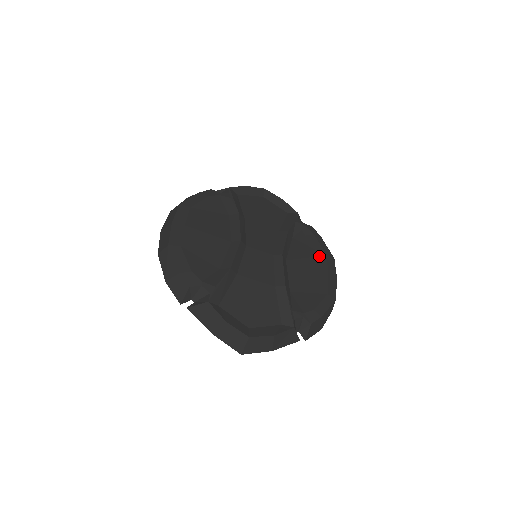
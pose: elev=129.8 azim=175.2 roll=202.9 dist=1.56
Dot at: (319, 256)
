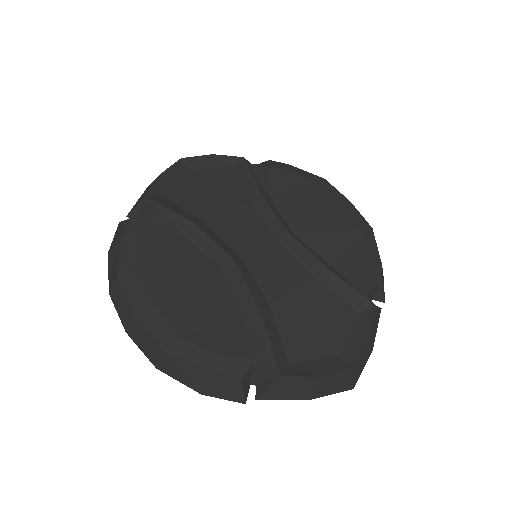
Dot at: (312, 192)
